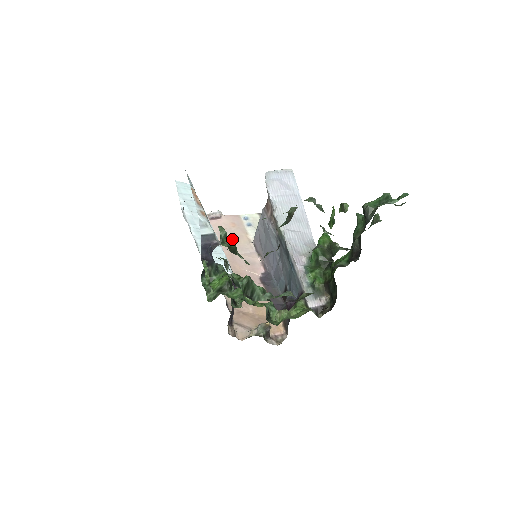
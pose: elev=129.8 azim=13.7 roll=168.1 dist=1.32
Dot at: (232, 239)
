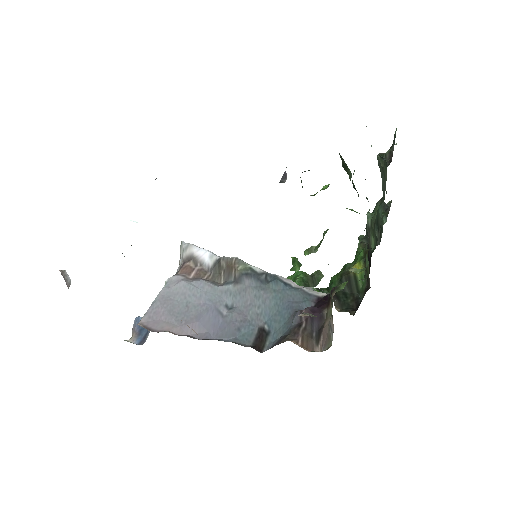
Dot at: occluded
